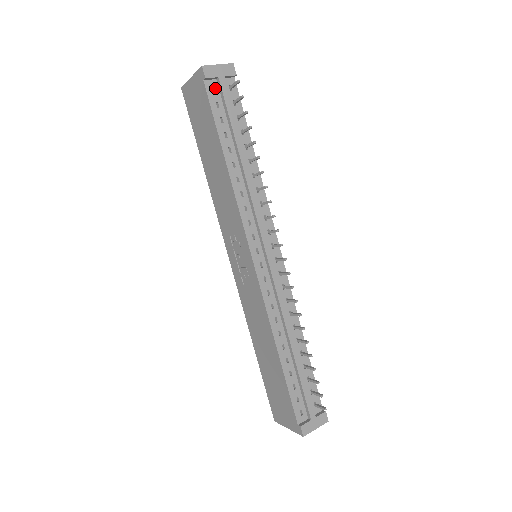
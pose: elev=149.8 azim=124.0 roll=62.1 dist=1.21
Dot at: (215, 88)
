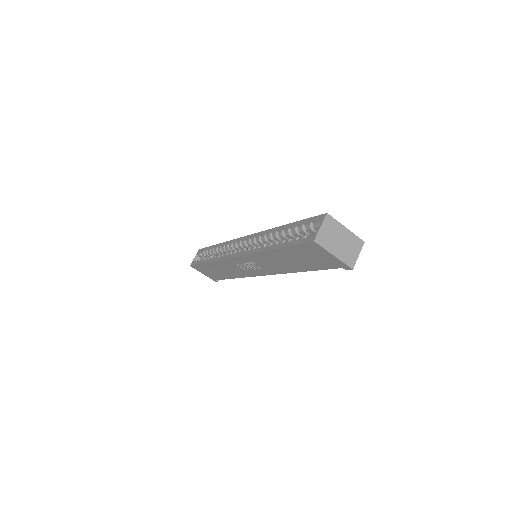
Dot at: occluded
